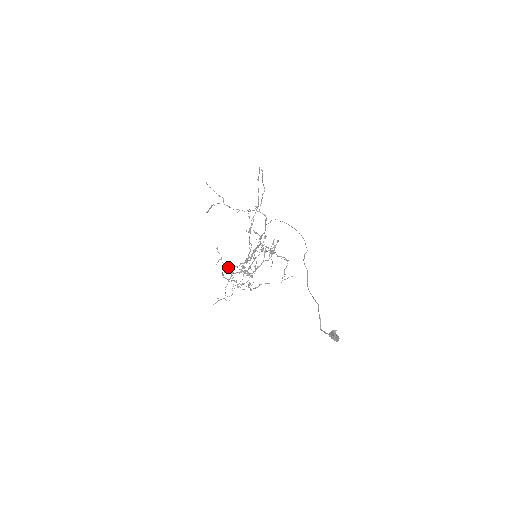
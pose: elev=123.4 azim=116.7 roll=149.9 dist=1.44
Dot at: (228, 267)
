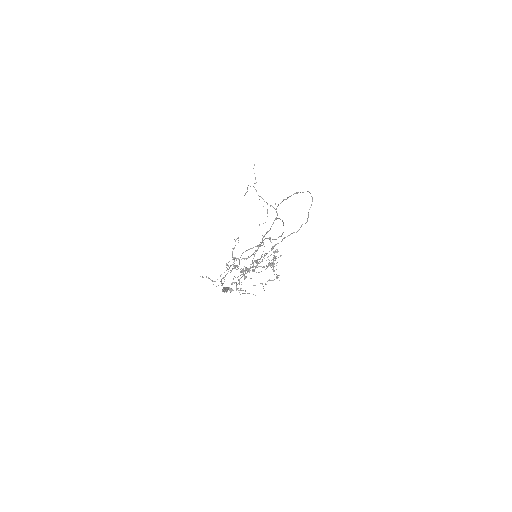
Dot at: (233, 257)
